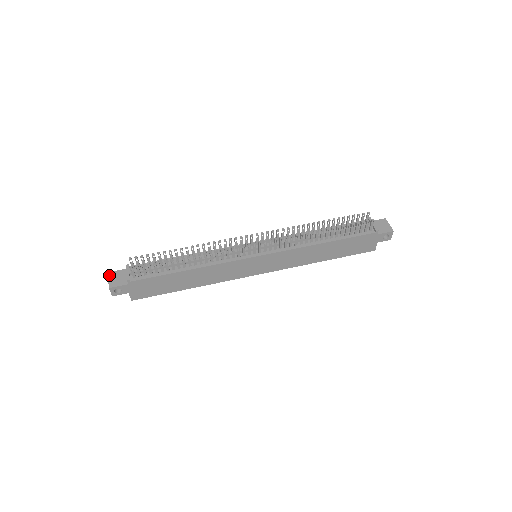
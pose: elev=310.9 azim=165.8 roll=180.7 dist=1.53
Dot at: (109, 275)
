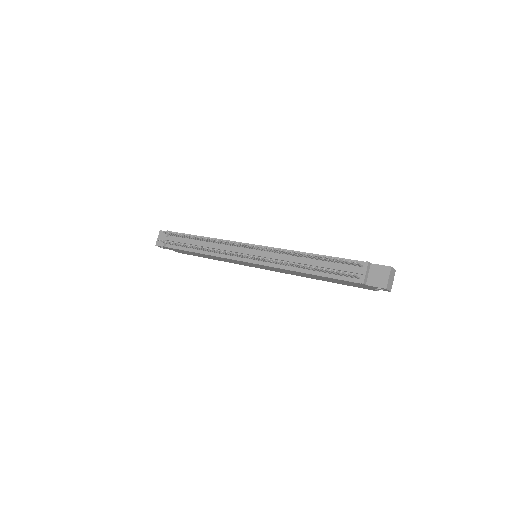
Dot at: (159, 233)
